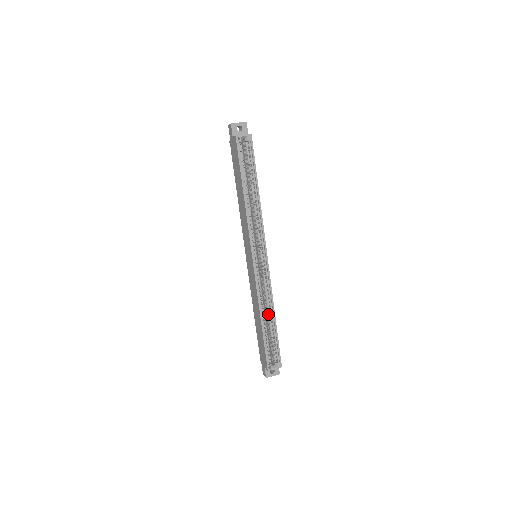
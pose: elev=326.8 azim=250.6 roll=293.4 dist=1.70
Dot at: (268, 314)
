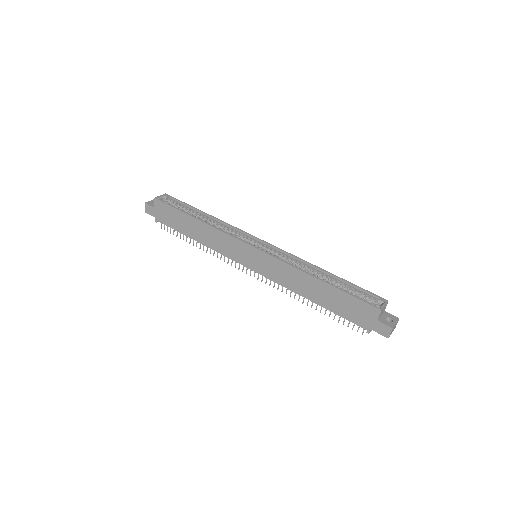
Dot at: (318, 275)
